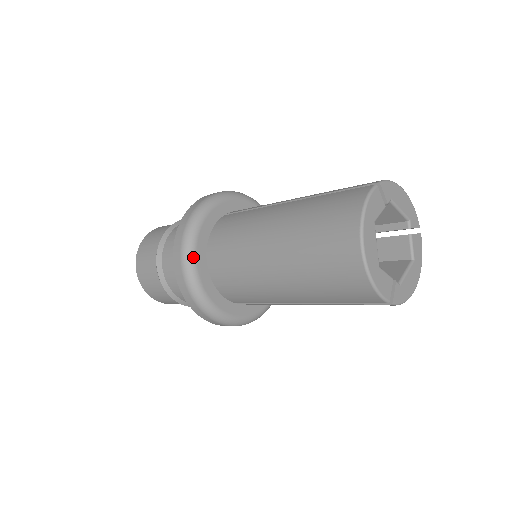
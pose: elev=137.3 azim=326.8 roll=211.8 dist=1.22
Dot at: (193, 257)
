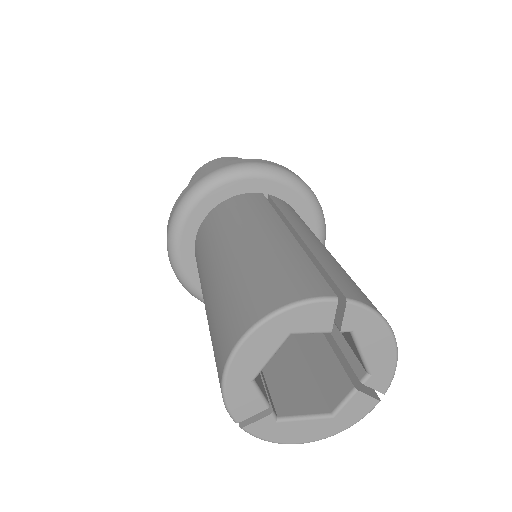
Dot at: (192, 204)
